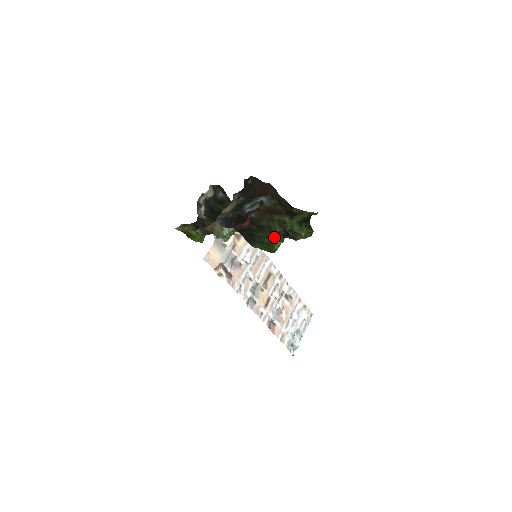
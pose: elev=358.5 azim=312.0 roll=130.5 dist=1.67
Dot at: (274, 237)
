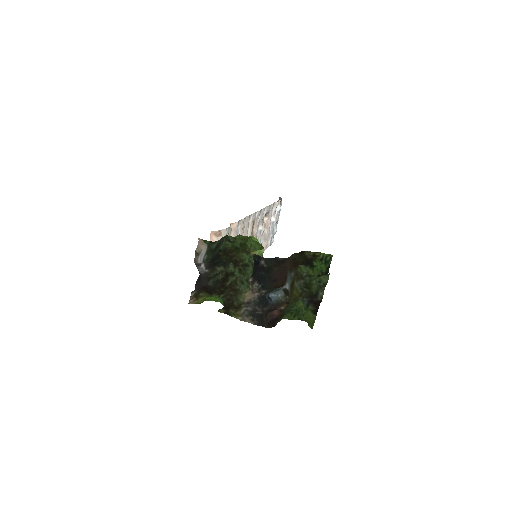
Dot at: (300, 304)
